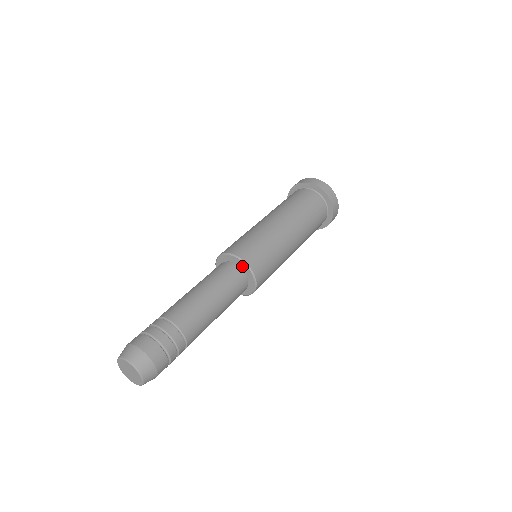
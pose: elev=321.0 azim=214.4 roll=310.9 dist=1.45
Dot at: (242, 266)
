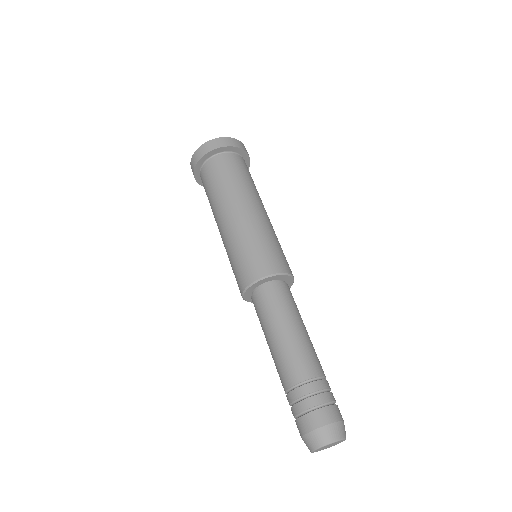
Dot at: (267, 281)
